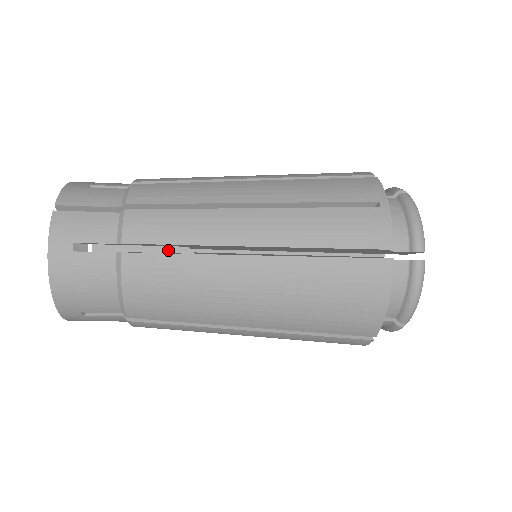
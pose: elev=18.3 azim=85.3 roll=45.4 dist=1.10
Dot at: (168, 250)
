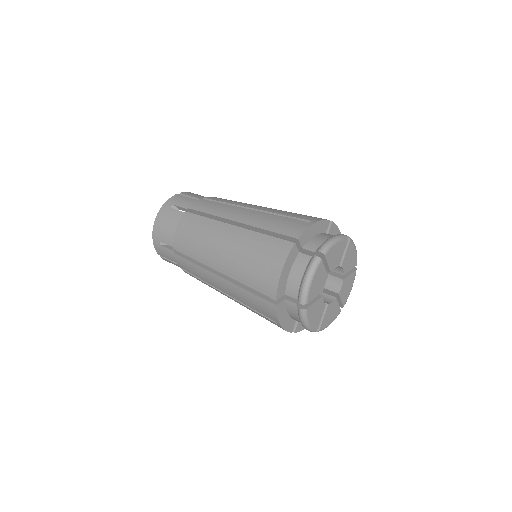
Dot at: occluded
